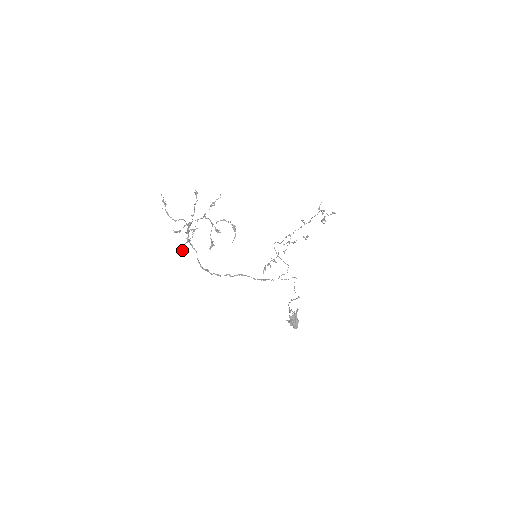
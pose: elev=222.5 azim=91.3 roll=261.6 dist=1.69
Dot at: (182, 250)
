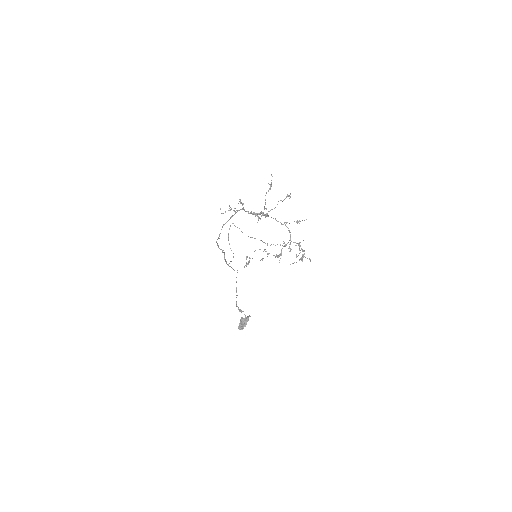
Dot at: (223, 213)
